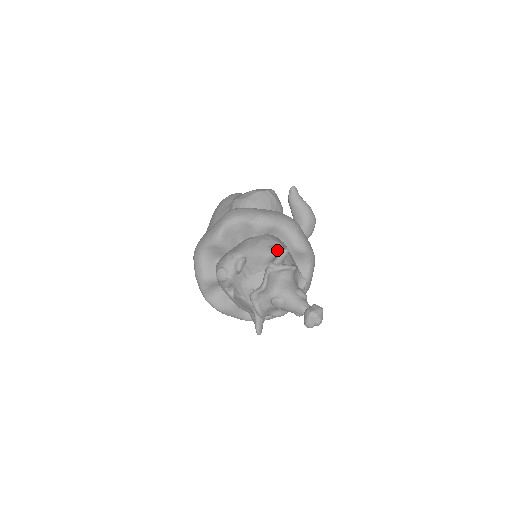
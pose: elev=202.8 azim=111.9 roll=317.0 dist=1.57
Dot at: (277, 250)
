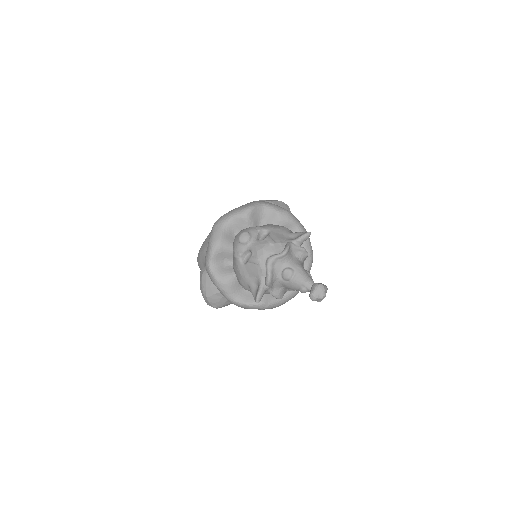
Dot at: (299, 234)
